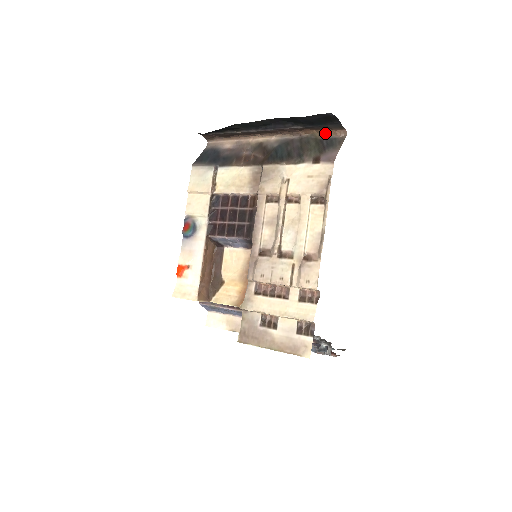
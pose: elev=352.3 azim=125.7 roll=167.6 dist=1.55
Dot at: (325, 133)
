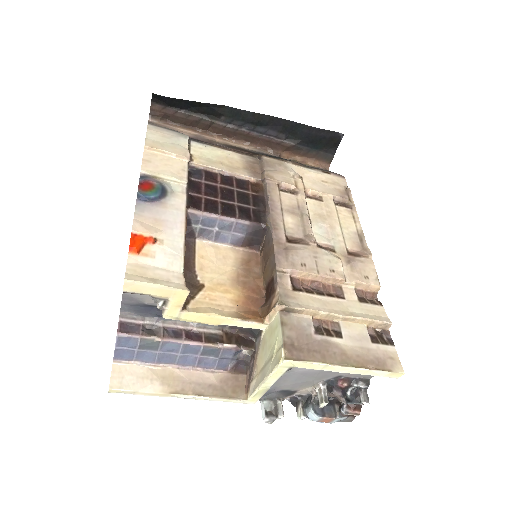
Dot at: (307, 162)
